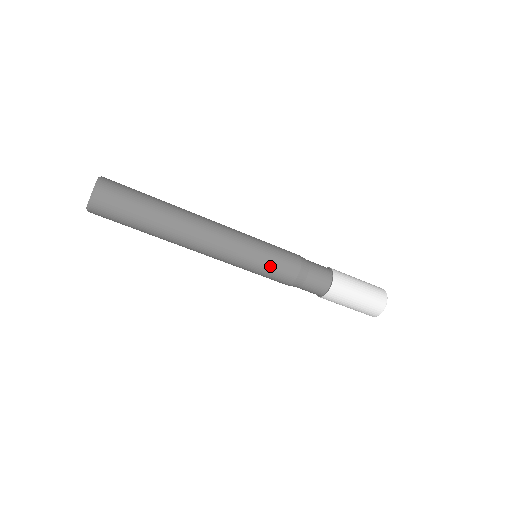
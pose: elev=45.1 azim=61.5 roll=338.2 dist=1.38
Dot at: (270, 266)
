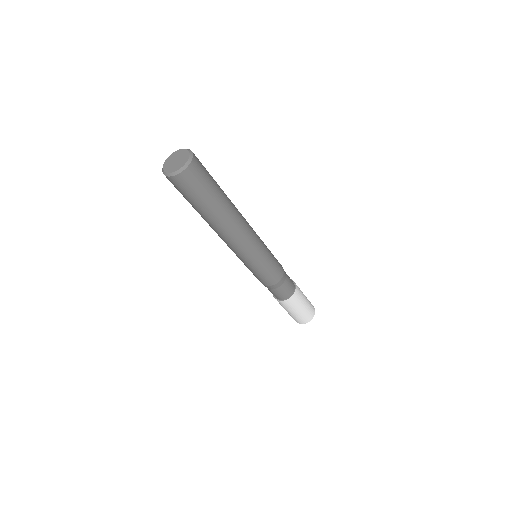
Dot at: (261, 272)
